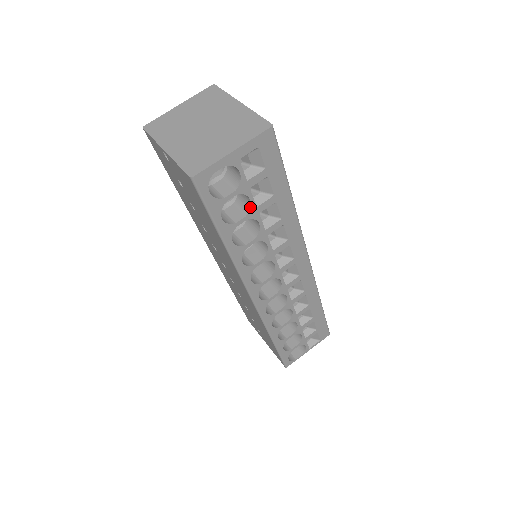
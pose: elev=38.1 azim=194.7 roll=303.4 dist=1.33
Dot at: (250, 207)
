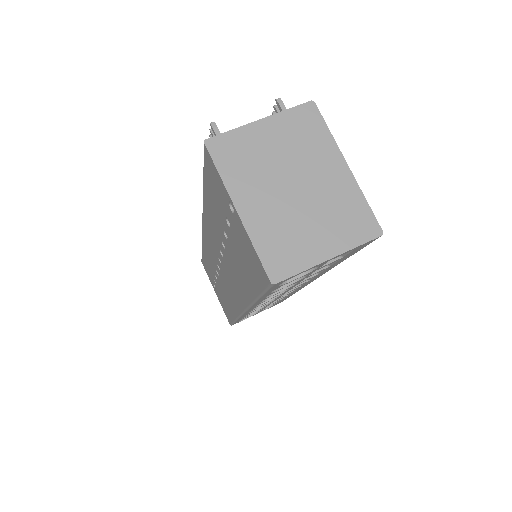
Dot at: (302, 278)
